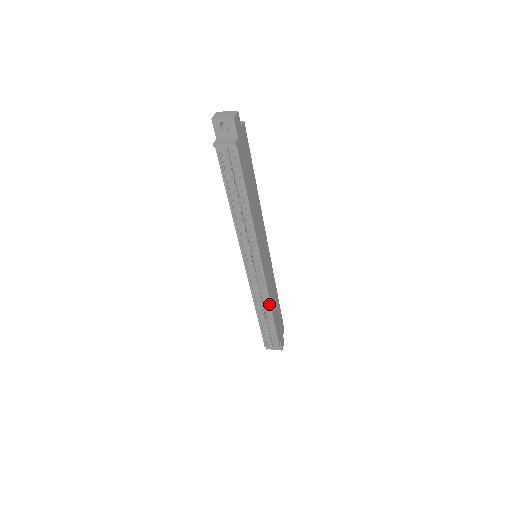
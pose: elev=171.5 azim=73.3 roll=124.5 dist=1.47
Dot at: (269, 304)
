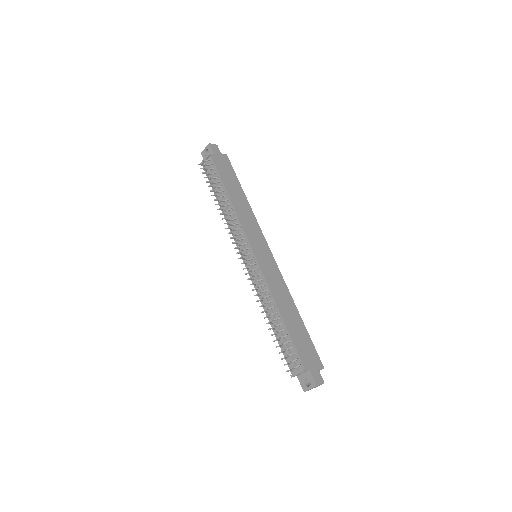
Dot at: (274, 302)
